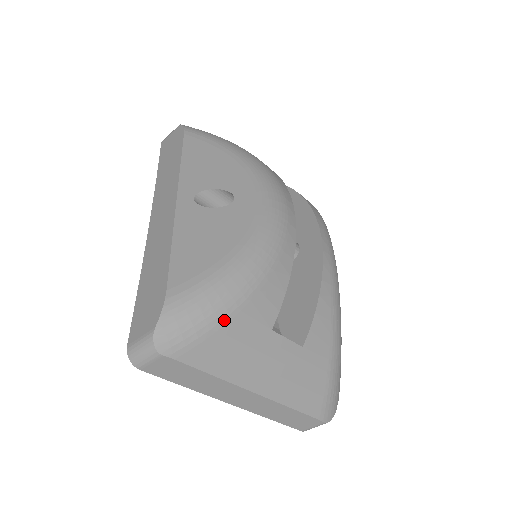
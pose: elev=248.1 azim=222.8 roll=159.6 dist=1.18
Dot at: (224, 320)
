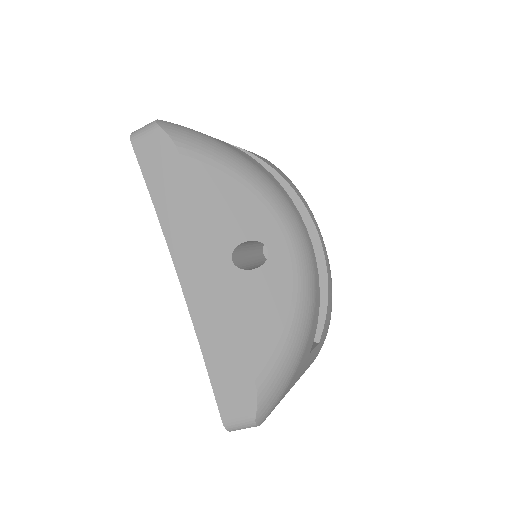
Dot at: (292, 377)
